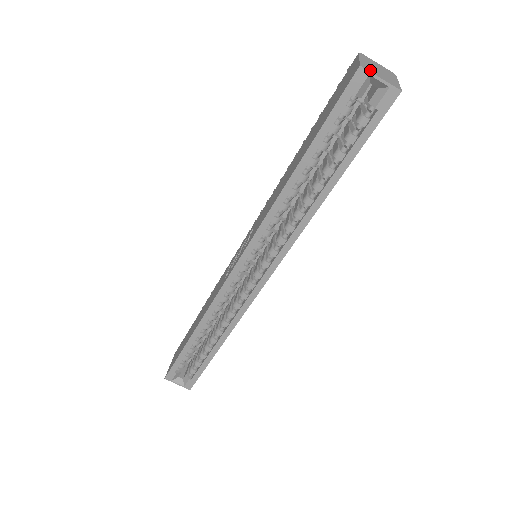
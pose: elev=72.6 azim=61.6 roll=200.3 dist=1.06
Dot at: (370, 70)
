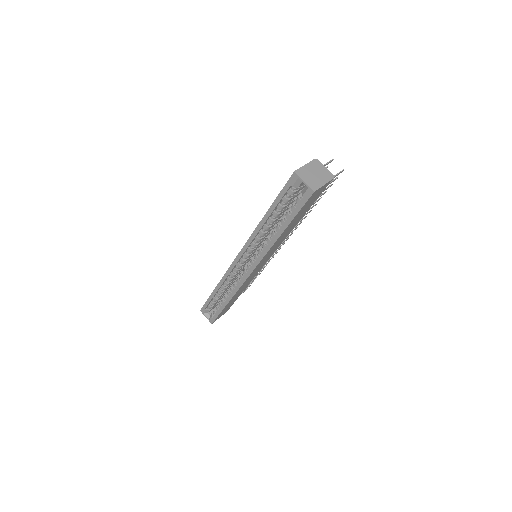
Dot at: (301, 175)
